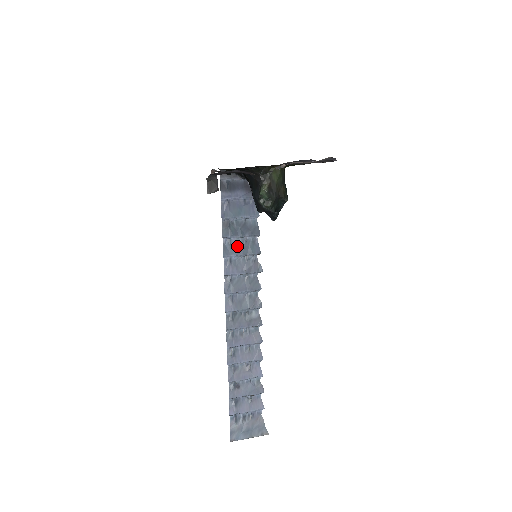
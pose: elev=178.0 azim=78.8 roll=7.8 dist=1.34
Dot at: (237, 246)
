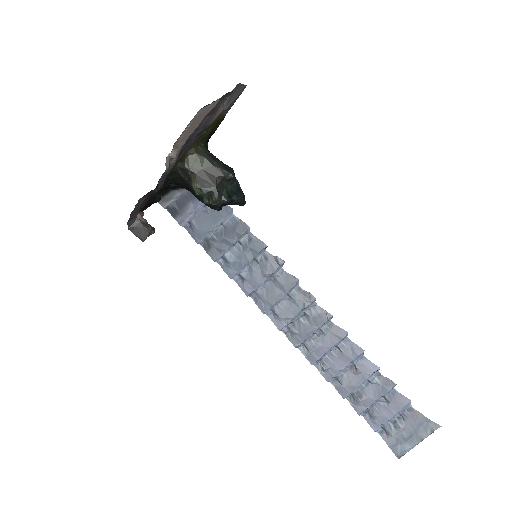
Dot at: (236, 257)
